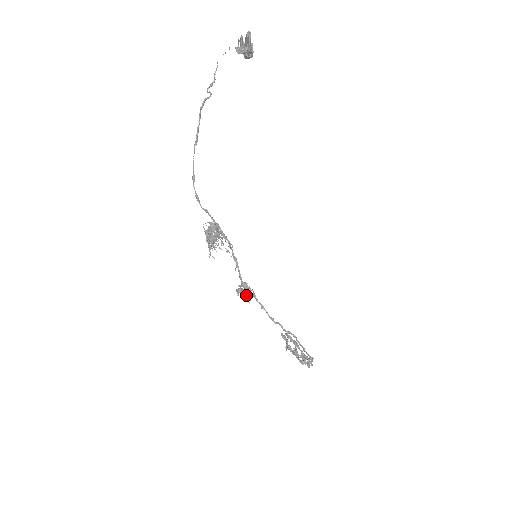
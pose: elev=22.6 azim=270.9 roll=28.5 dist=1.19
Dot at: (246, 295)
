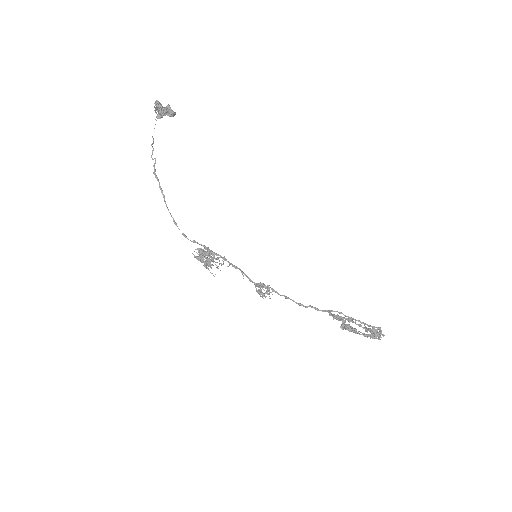
Dot at: (259, 293)
